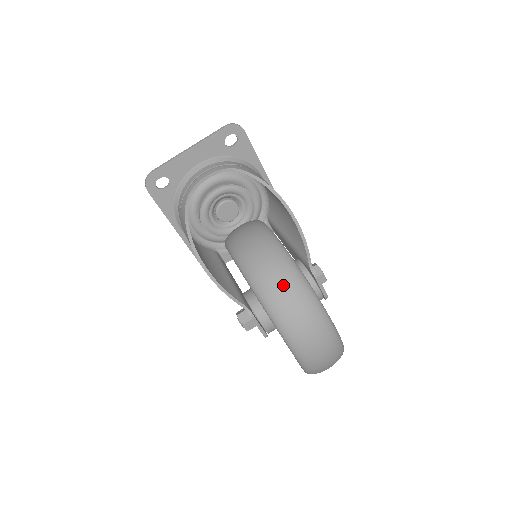
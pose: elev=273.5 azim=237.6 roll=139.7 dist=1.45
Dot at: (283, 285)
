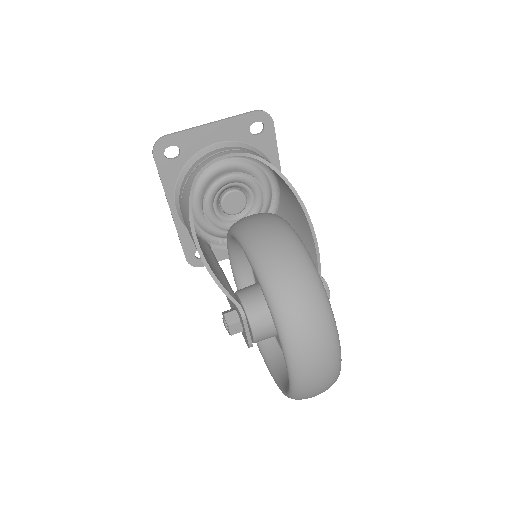
Dot at: (297, 281)
